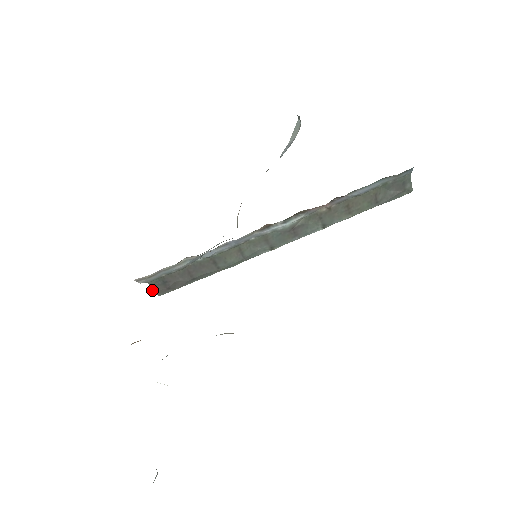
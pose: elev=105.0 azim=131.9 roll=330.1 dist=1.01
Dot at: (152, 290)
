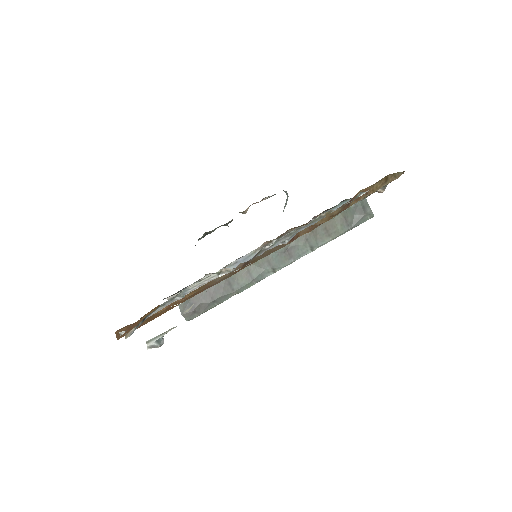
Dot at: (181, 313)
